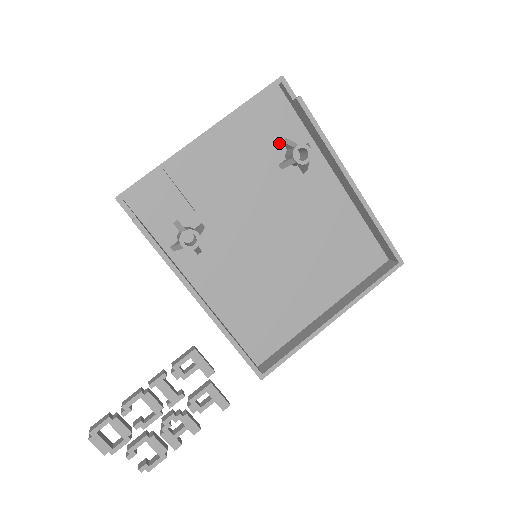
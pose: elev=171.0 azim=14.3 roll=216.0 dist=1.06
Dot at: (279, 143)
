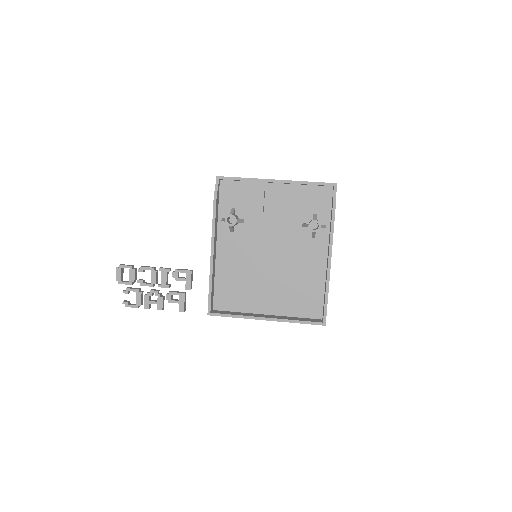
Dot at: (311, 213)
